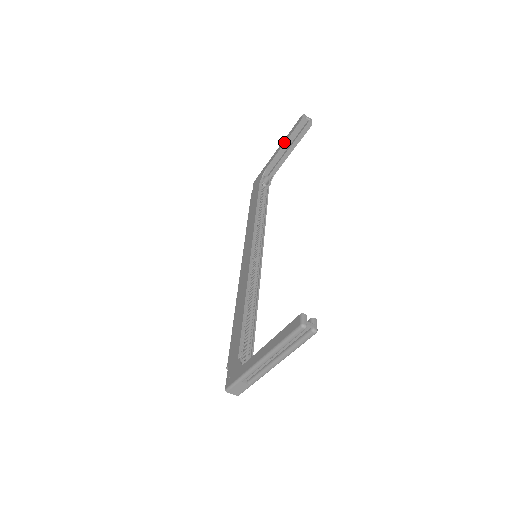
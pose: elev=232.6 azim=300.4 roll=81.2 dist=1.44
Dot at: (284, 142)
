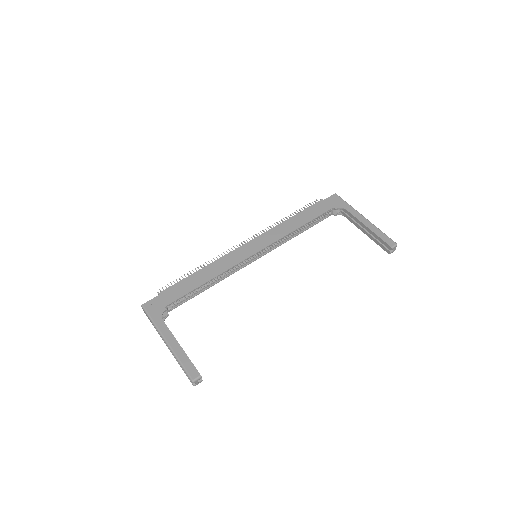
Dot at: (371, 228)
